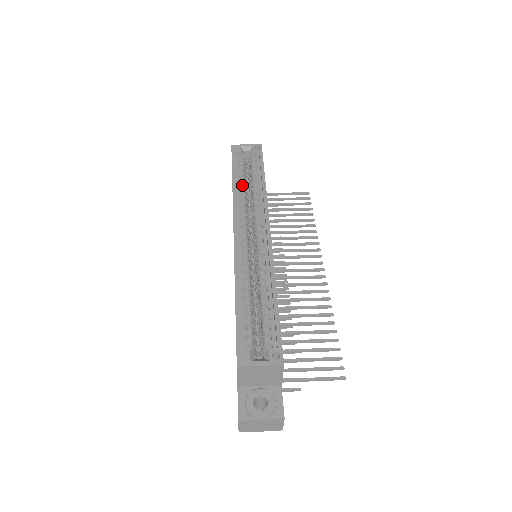
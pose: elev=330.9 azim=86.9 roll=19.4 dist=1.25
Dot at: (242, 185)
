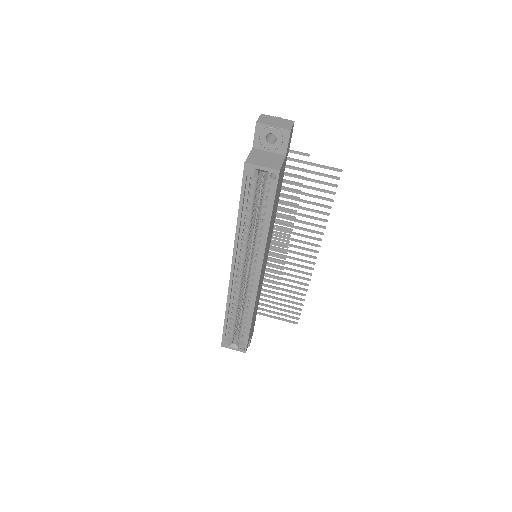
Dot at: (247, 221)
